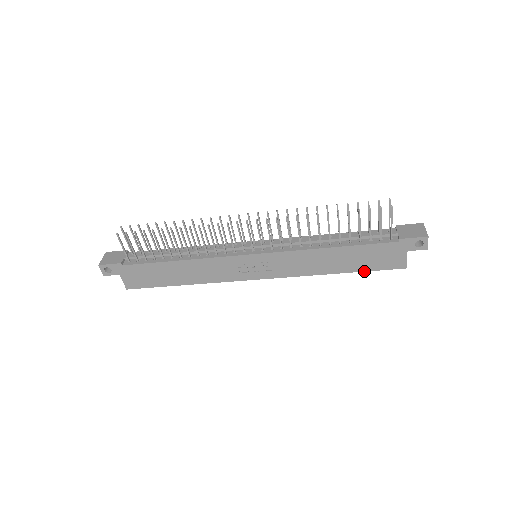
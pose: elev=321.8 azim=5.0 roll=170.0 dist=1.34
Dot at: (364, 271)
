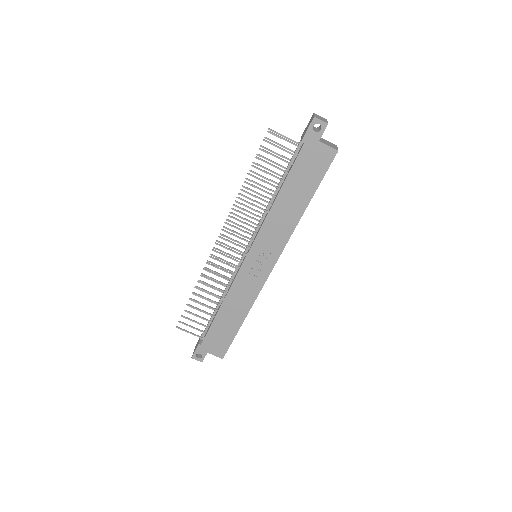
Dot at: occluded
